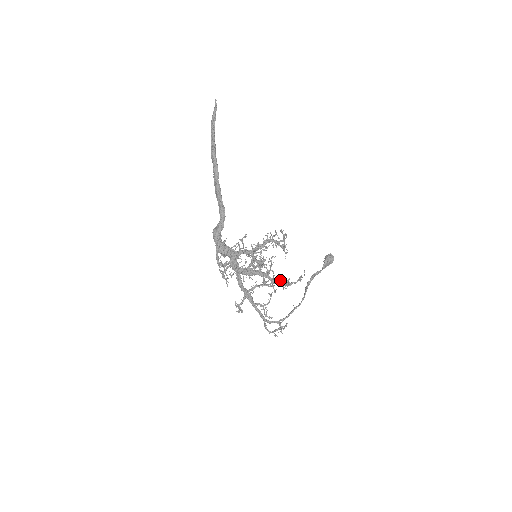
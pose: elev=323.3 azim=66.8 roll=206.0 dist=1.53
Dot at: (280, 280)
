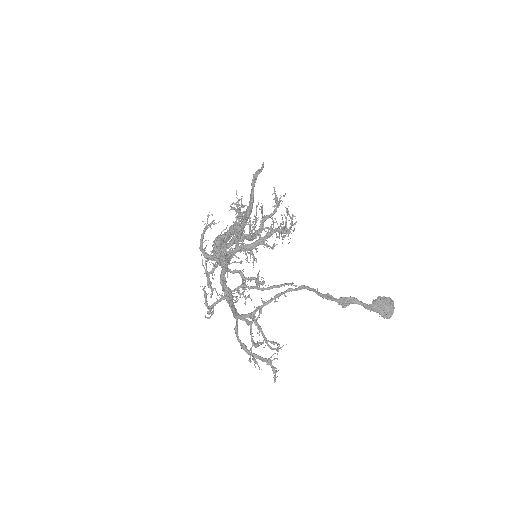
Dot at: (282, 284)
